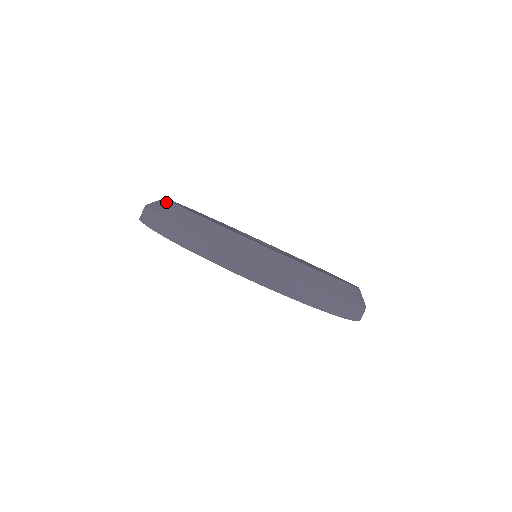
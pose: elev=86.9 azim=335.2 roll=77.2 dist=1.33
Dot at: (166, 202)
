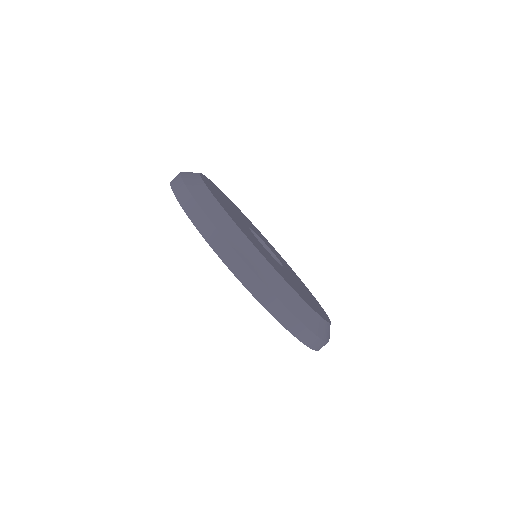
Dot at: (241, 234)
